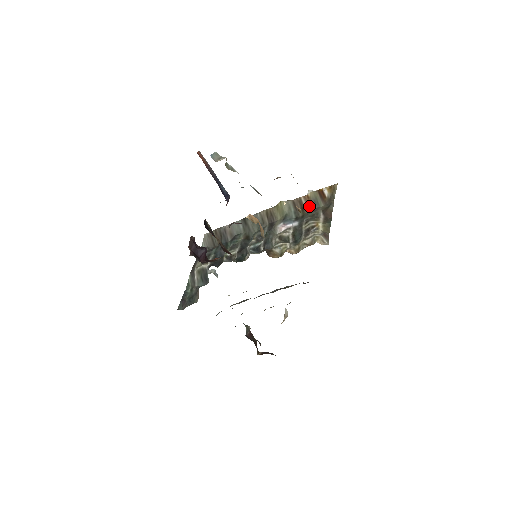
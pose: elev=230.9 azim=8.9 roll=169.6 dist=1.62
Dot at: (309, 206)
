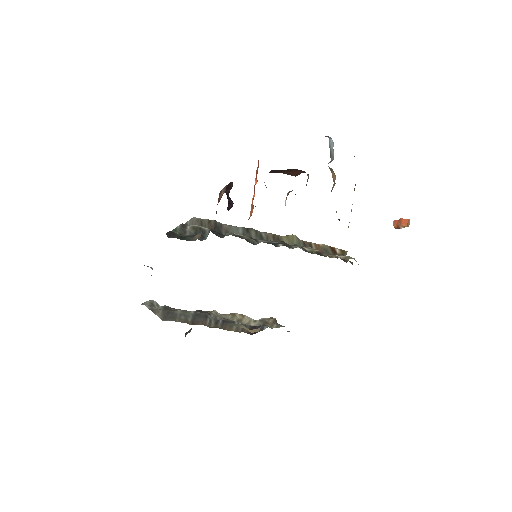
Dot at: (320, 251)
